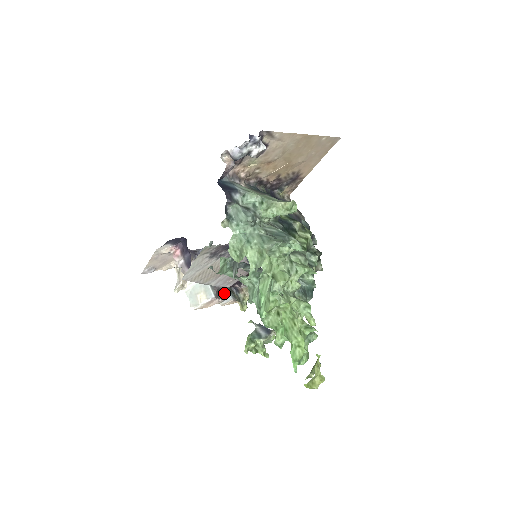
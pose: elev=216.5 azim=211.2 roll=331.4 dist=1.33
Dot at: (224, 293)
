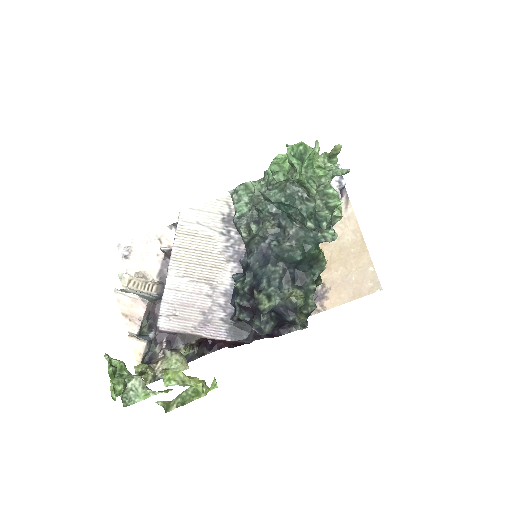
Dot at: (143, 337)
